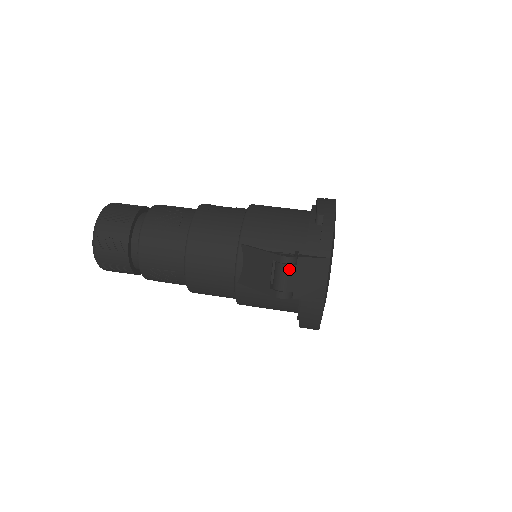
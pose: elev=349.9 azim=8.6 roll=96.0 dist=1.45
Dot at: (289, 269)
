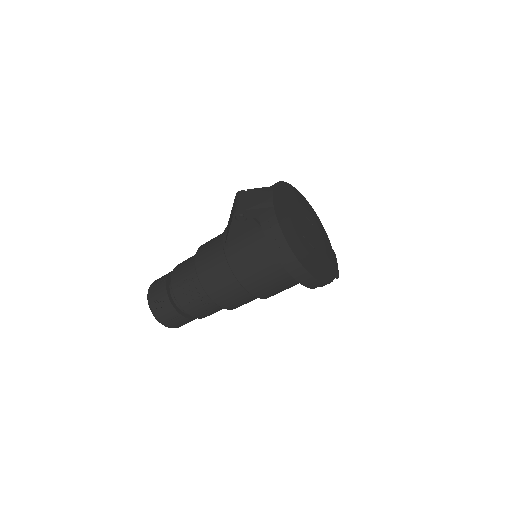
Dot at: (241, 196)
